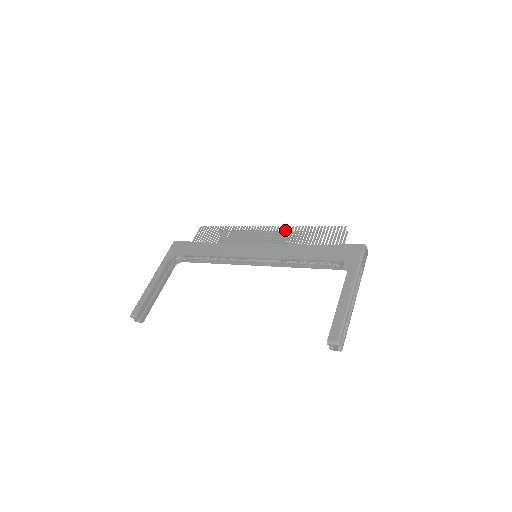
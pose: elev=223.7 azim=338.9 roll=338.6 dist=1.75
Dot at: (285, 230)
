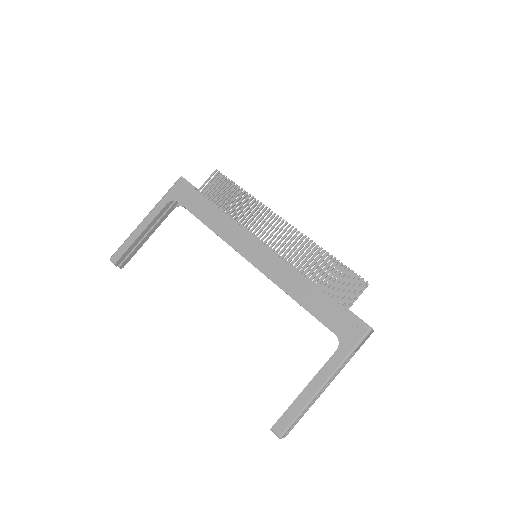
Dot at: (300, 241)
